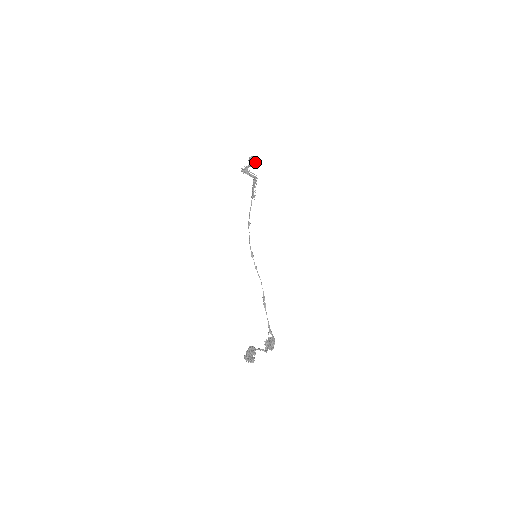
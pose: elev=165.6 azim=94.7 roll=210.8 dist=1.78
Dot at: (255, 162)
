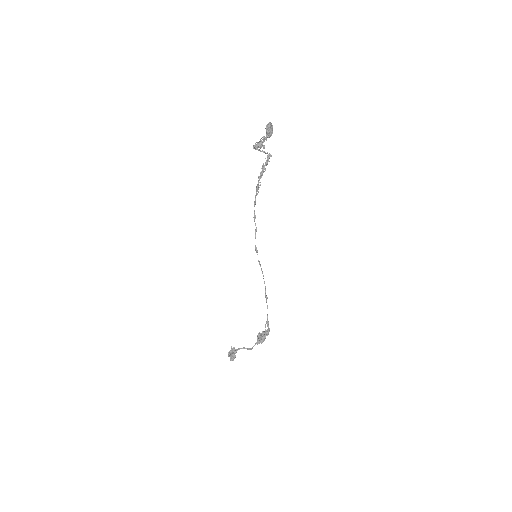
Dot at: (271, 133)
